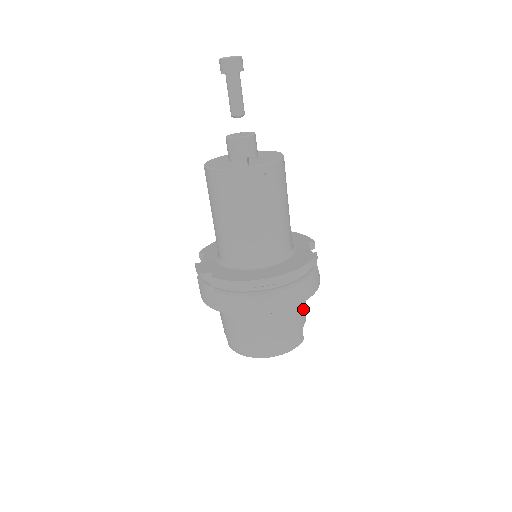
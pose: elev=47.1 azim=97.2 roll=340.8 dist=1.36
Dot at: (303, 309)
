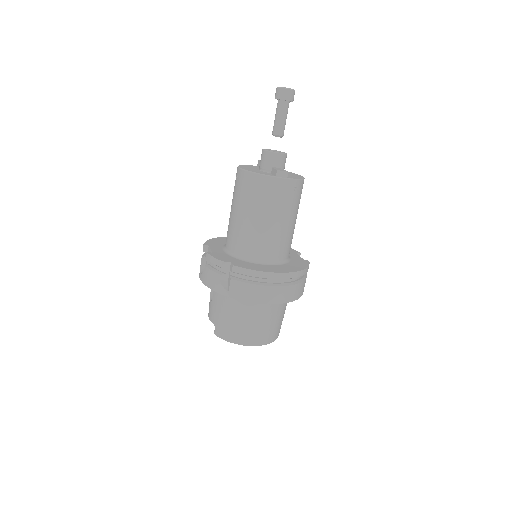
Dot at: occluded
